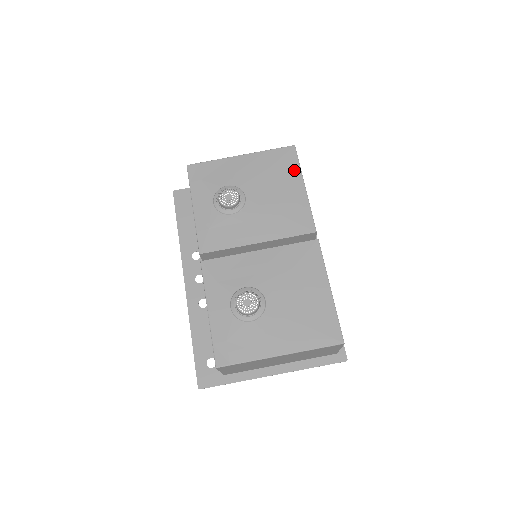
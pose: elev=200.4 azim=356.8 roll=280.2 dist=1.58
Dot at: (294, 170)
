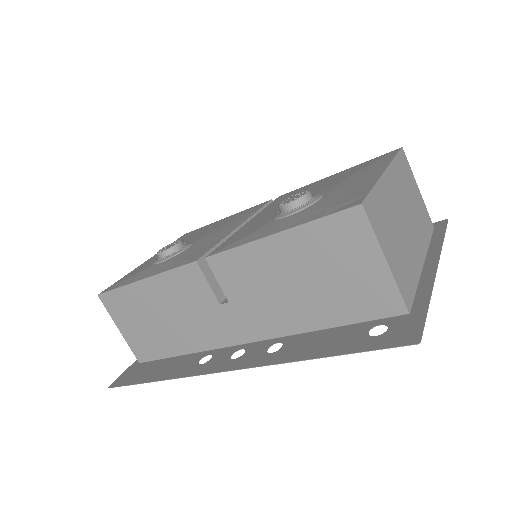
Dot at: (203, 227)
